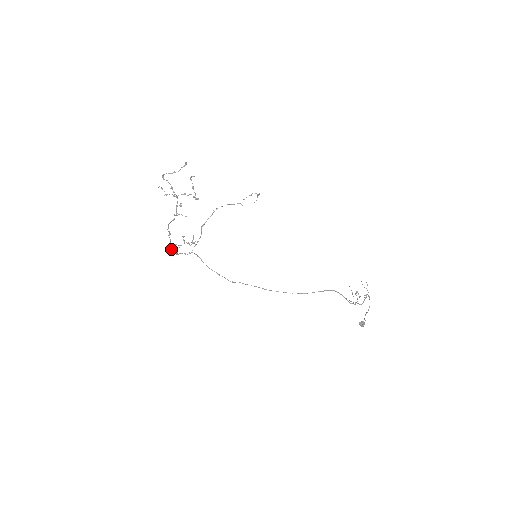
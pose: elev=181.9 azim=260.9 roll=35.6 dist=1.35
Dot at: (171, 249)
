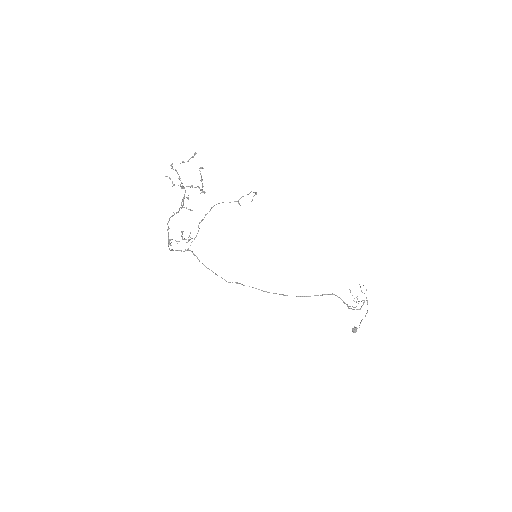
Dot at: (168, 245)
